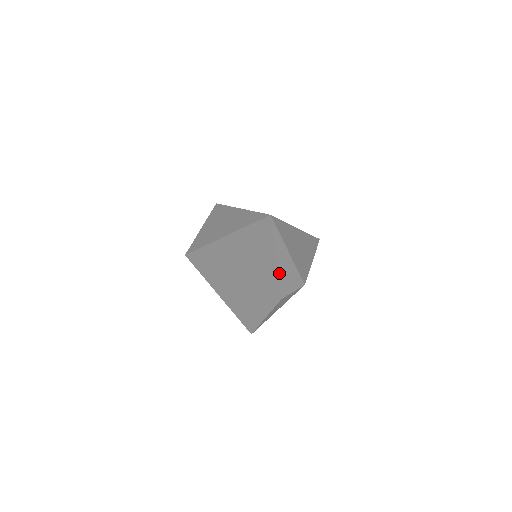
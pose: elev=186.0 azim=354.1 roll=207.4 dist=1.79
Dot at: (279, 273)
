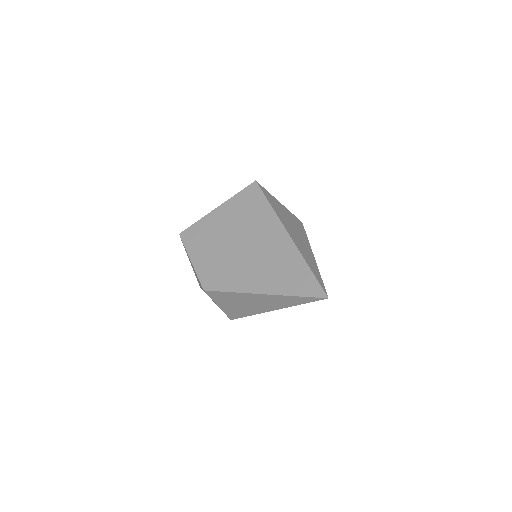
Dot at: occluded
